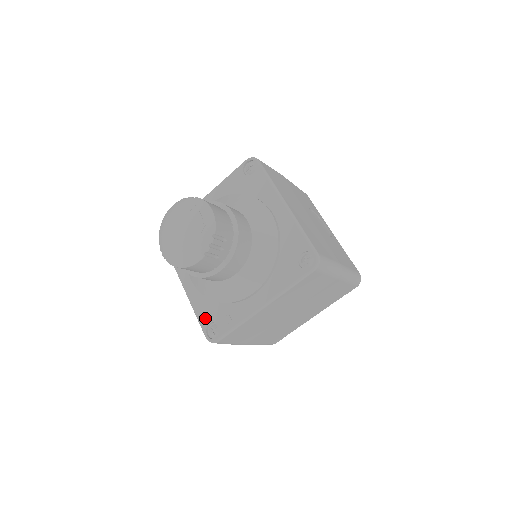
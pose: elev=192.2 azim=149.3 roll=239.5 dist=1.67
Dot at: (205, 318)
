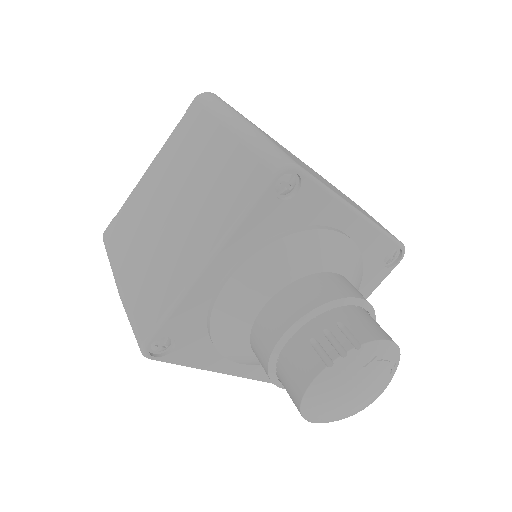
Dot at: occluded
